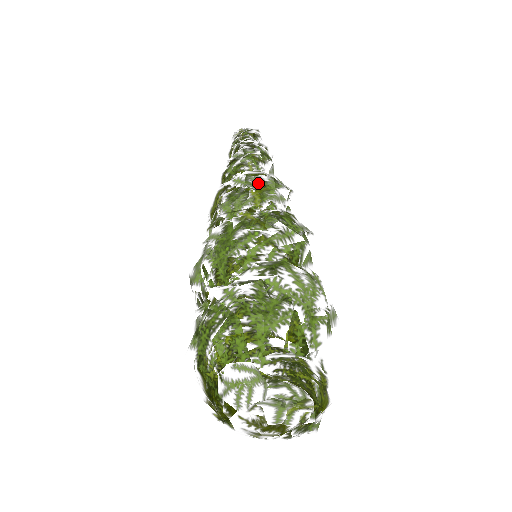
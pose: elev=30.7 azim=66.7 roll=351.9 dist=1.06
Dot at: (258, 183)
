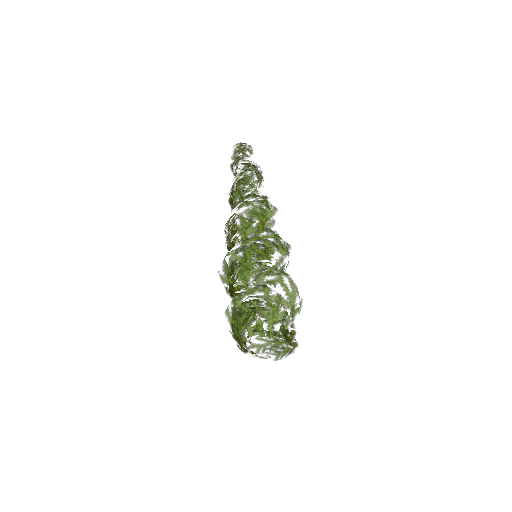
Dot at: (260, 215)
